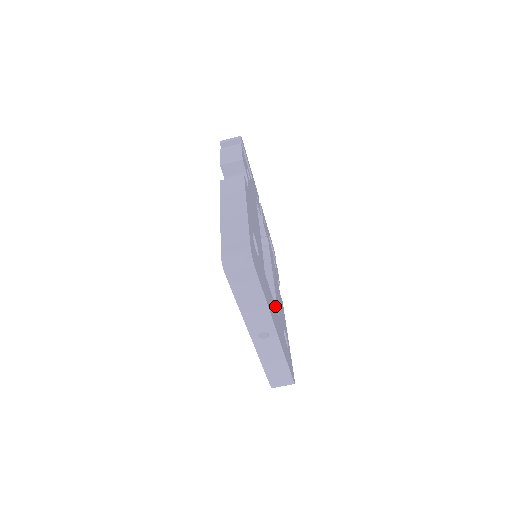
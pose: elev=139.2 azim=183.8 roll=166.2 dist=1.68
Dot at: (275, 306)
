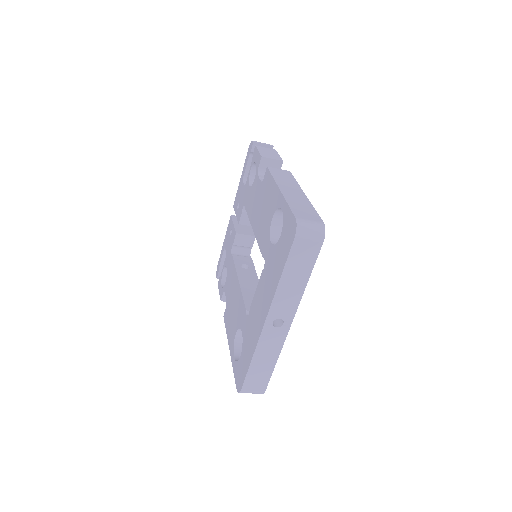
Dot at: occluded
